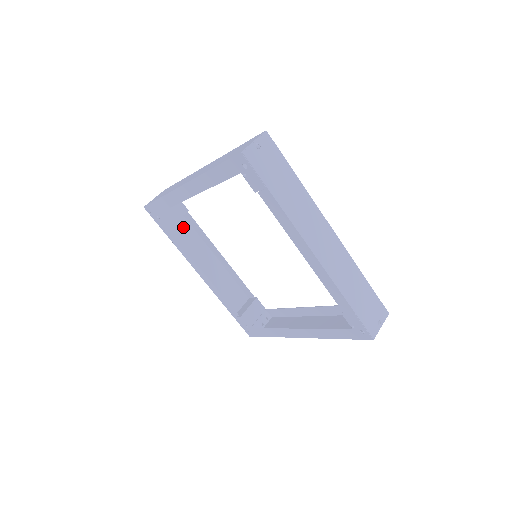
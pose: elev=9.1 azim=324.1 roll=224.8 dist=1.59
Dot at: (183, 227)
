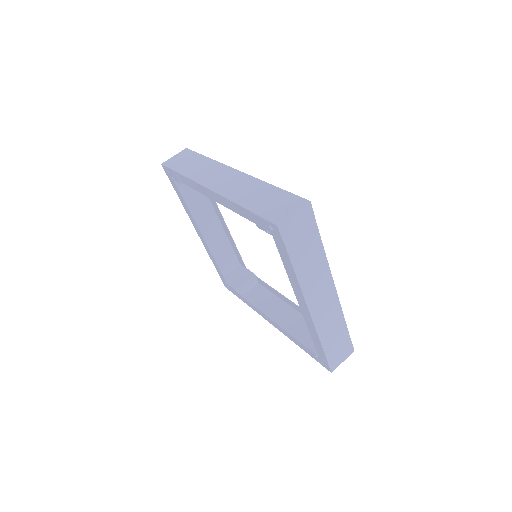
Dot at: (258, 291)
